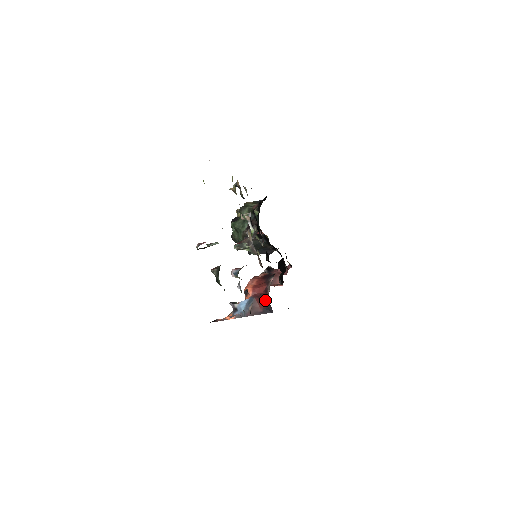
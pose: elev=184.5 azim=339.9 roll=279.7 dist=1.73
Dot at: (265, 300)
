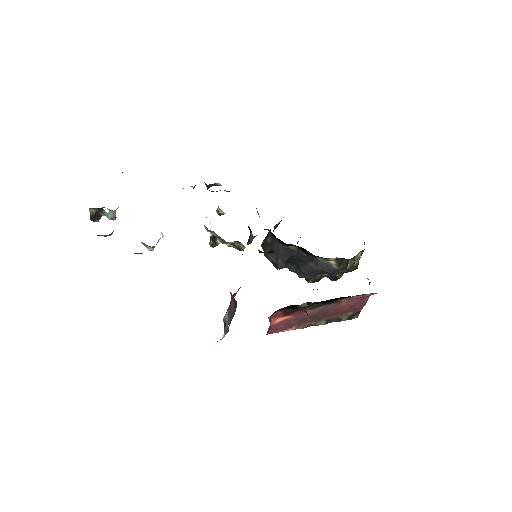
Dot at: occluded
